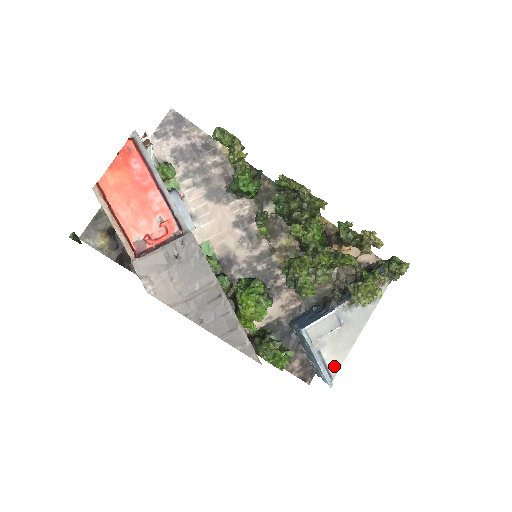
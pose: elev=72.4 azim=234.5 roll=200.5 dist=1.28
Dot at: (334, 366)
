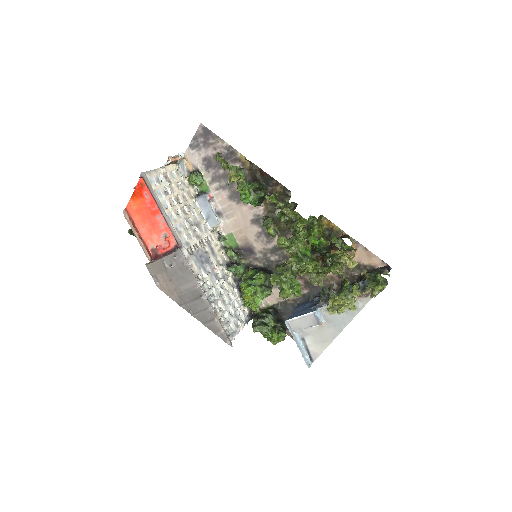
Dot at: (315, 352)
